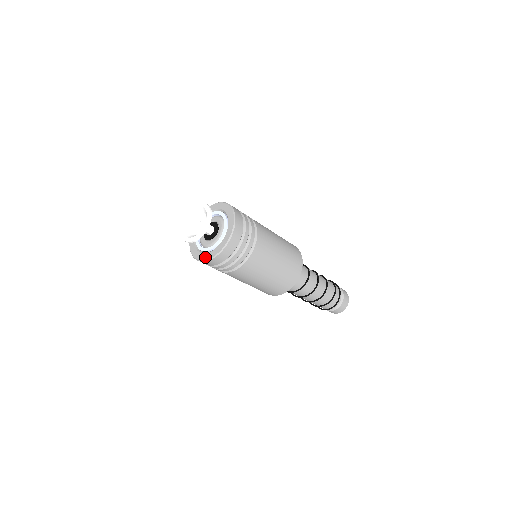
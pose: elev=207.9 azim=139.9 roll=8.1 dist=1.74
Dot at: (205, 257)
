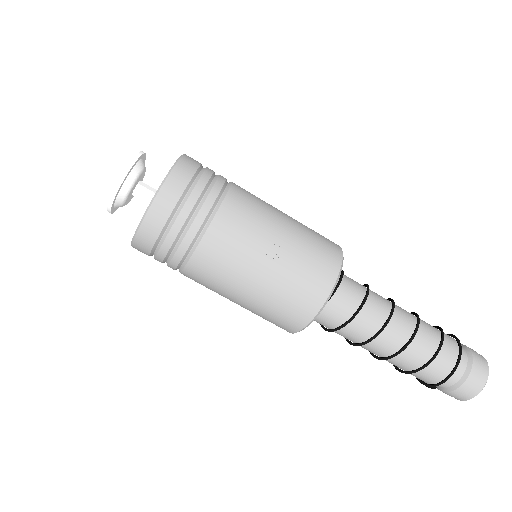
Dot at: (160, 185)
